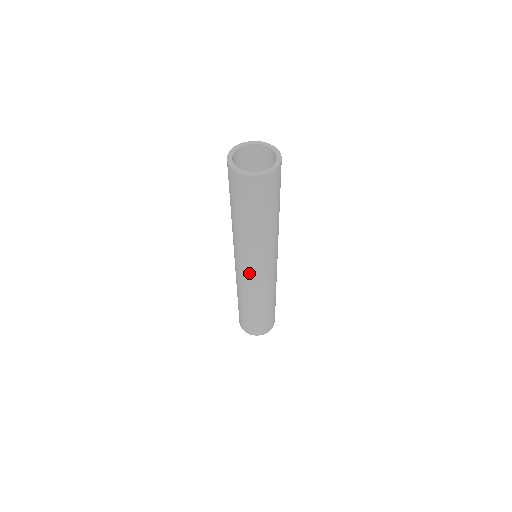
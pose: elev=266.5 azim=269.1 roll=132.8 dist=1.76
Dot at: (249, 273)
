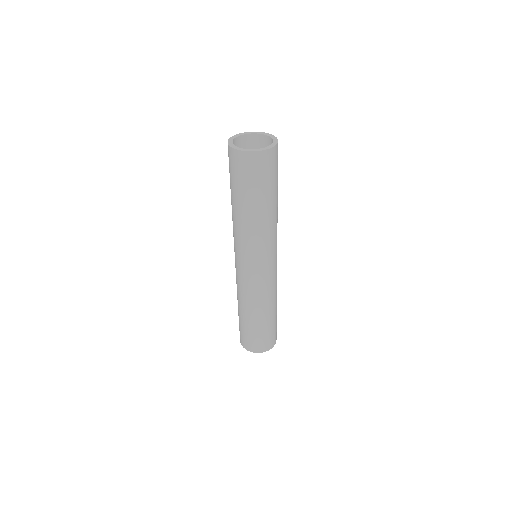
Dot at: (240, 266)
